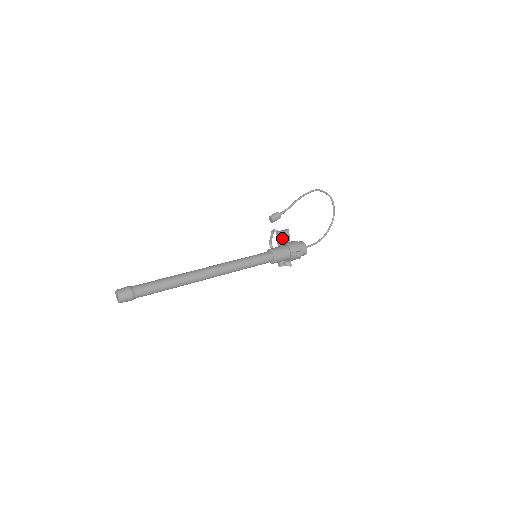
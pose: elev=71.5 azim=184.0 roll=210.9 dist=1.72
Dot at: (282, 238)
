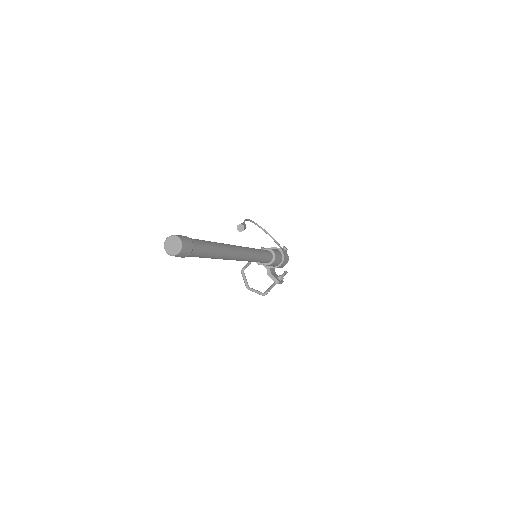
Dot at: occluded
